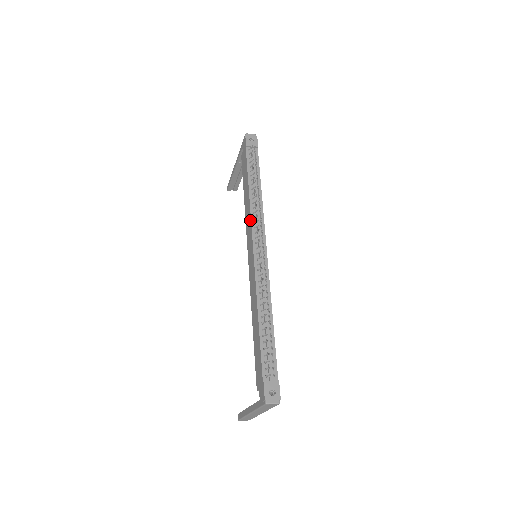
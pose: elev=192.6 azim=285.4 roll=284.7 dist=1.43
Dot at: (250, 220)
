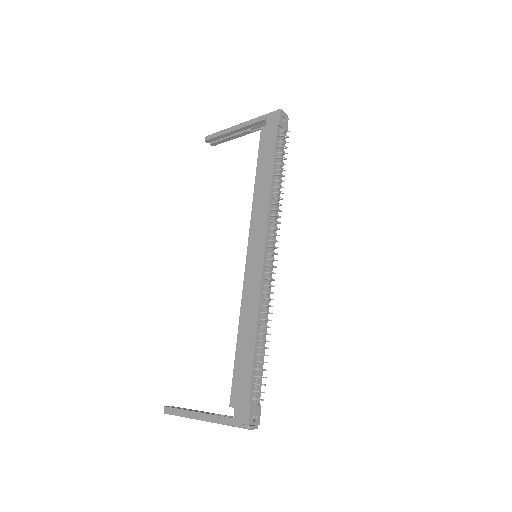
Dot at: (266, 216)
